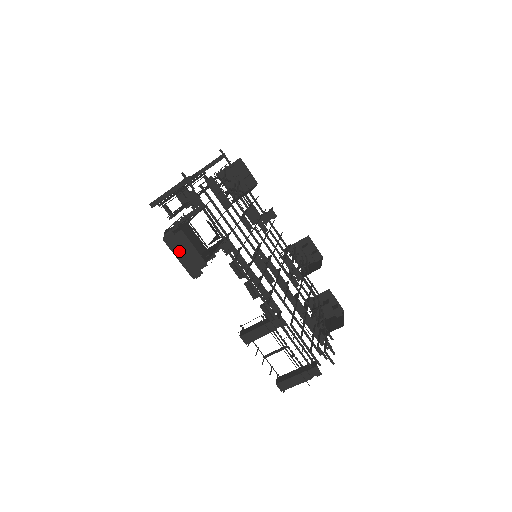
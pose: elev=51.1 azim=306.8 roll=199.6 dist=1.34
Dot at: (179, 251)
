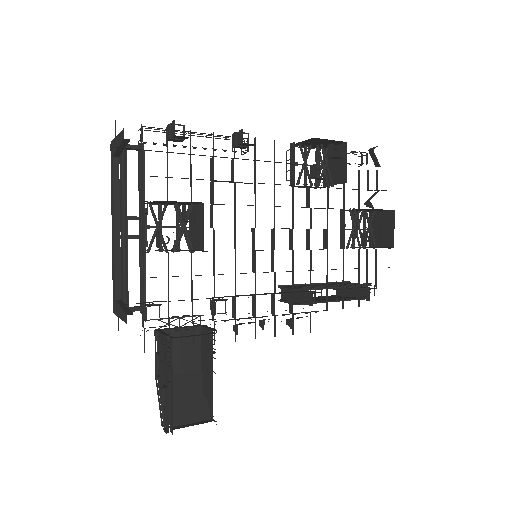
Dot at: occluded
